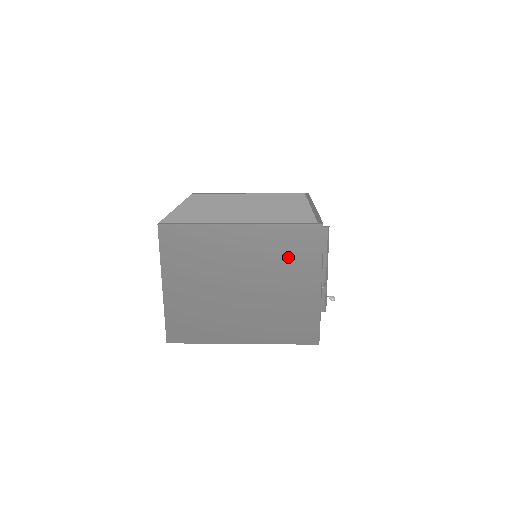
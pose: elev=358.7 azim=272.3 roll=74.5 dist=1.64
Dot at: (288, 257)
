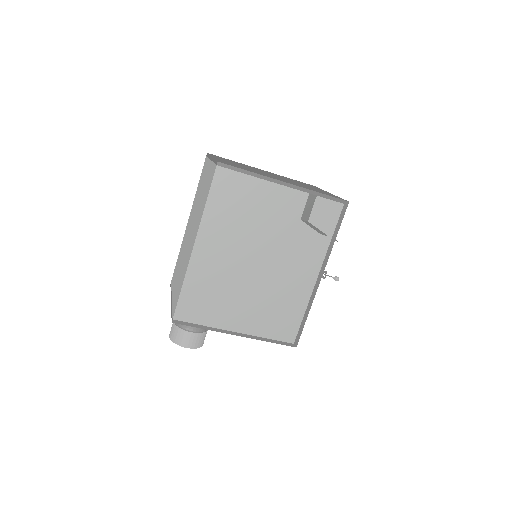
Dot at: occluded
